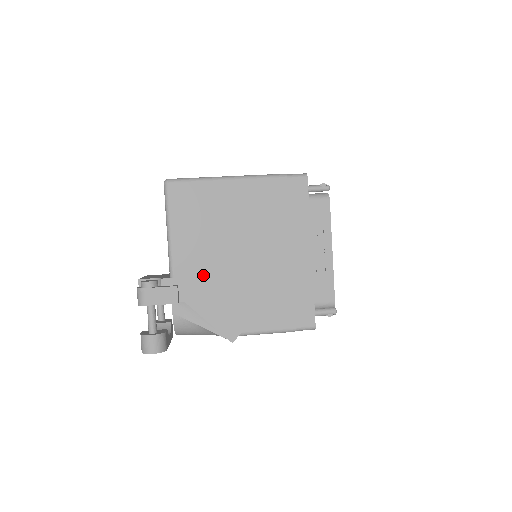
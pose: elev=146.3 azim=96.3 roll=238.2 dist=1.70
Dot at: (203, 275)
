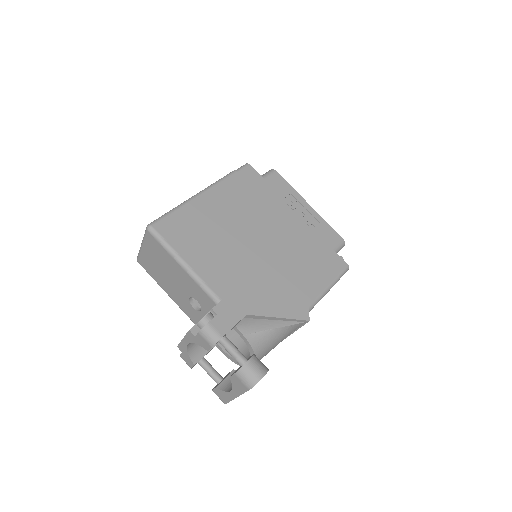
Dot at: (242, 282)
